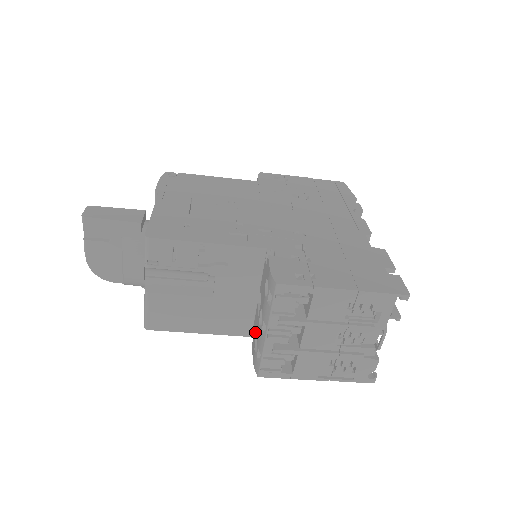
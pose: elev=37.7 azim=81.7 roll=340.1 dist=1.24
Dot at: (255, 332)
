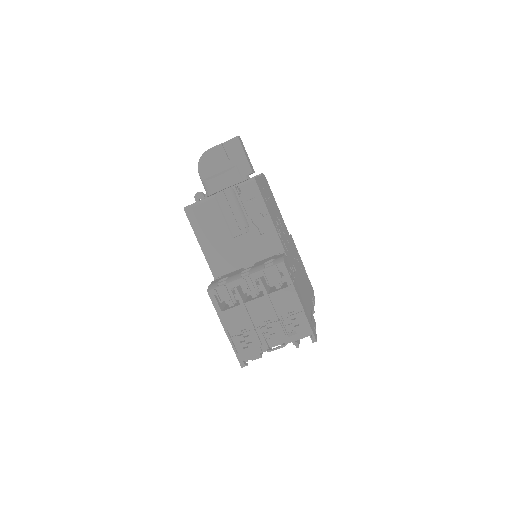
Dot at: (227, 276)
